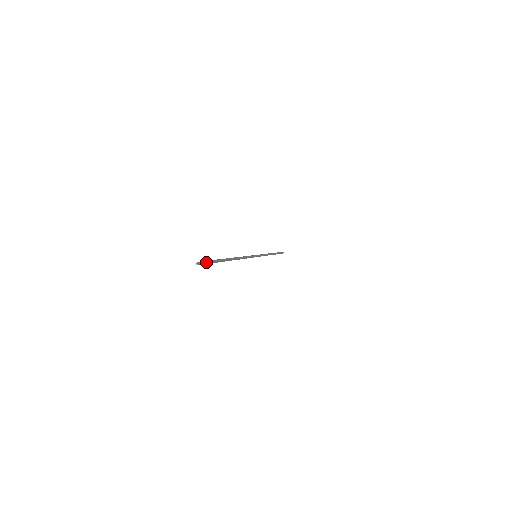
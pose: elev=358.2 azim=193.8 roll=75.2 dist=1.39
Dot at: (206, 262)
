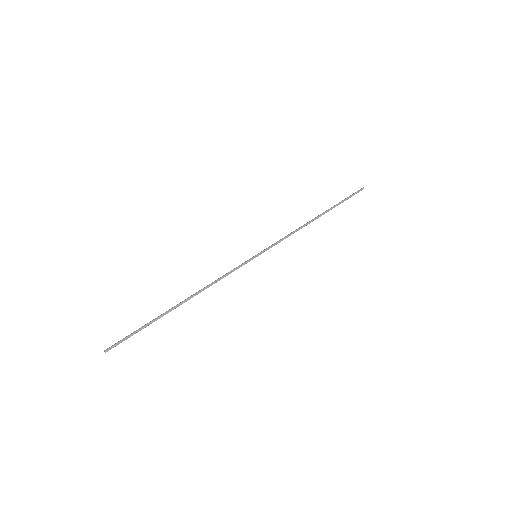
Dot at: (124, 339)
